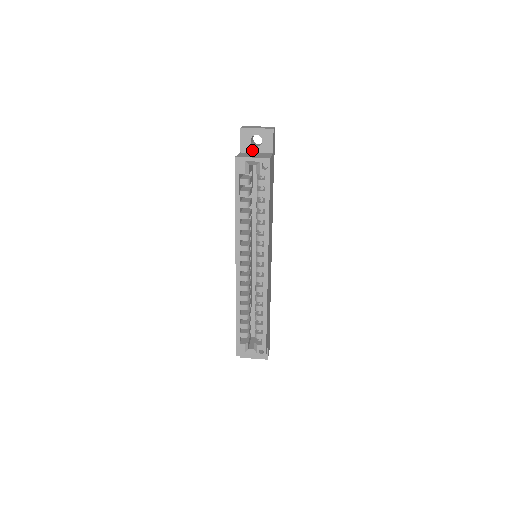
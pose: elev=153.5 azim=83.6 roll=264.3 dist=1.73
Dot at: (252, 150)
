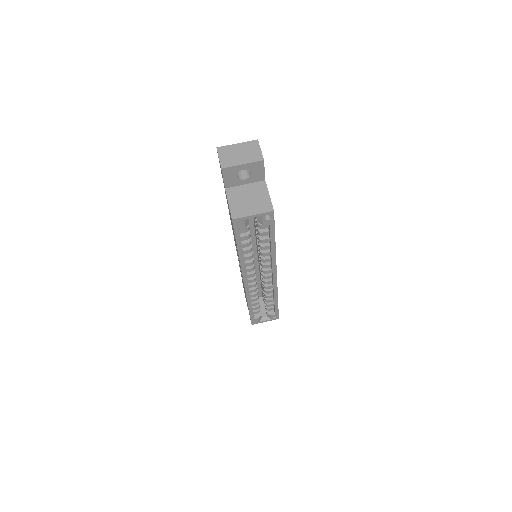
Dot at: (240, 183)
